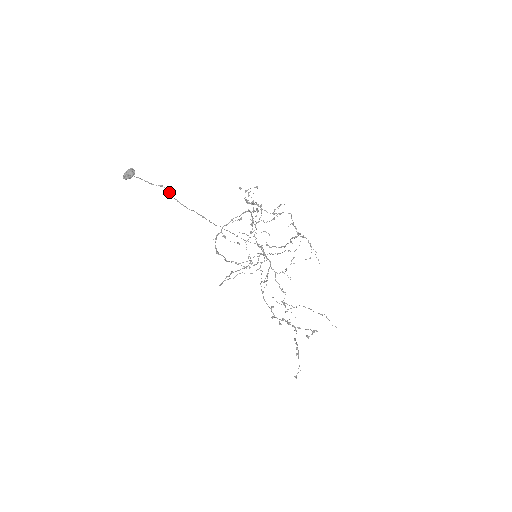
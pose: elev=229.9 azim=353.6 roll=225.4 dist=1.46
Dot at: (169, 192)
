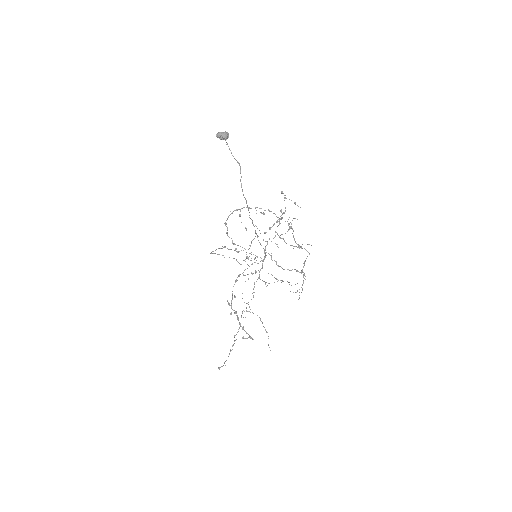
Dot at: occluded
